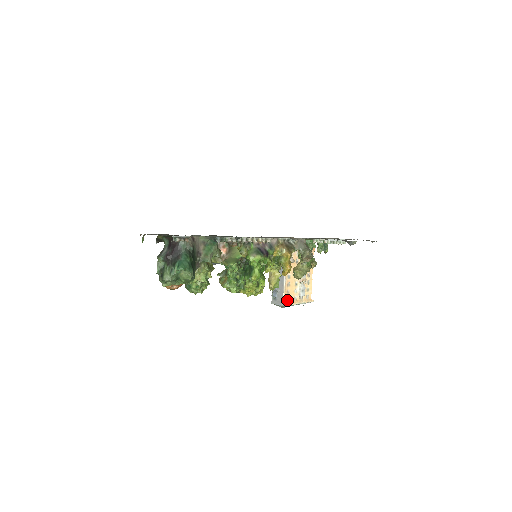
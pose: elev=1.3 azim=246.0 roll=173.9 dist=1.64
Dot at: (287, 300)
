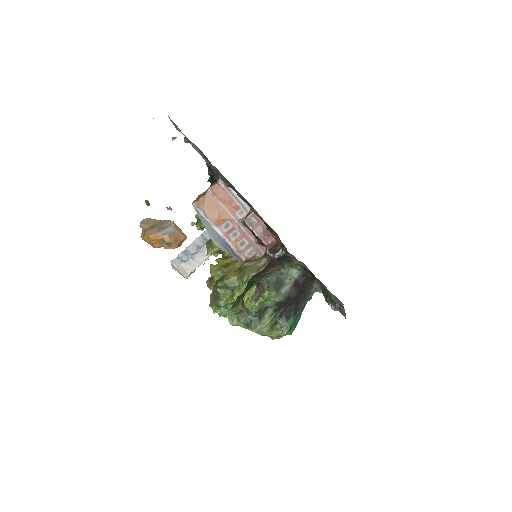
Dot at: occluded
